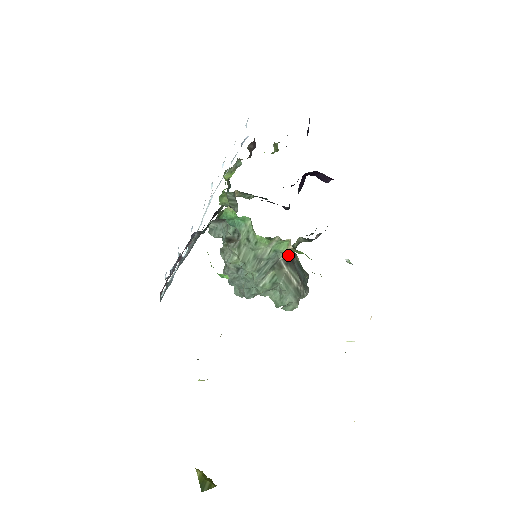
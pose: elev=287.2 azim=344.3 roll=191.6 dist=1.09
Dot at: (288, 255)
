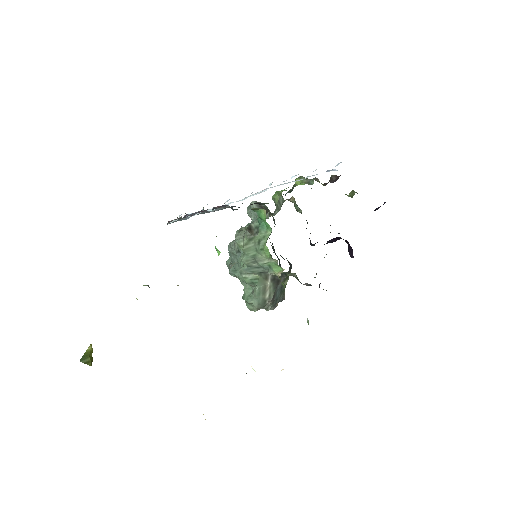
Dot at: occluded
